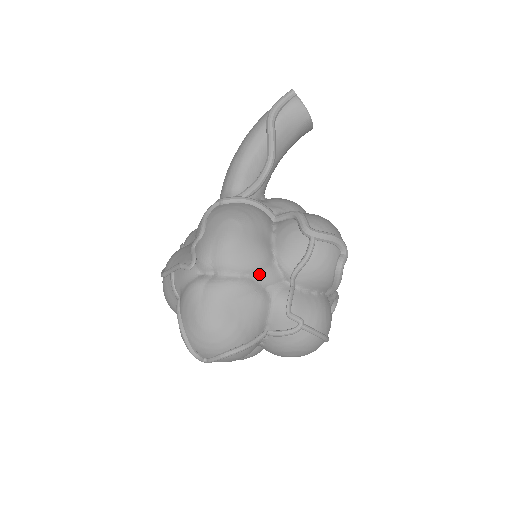
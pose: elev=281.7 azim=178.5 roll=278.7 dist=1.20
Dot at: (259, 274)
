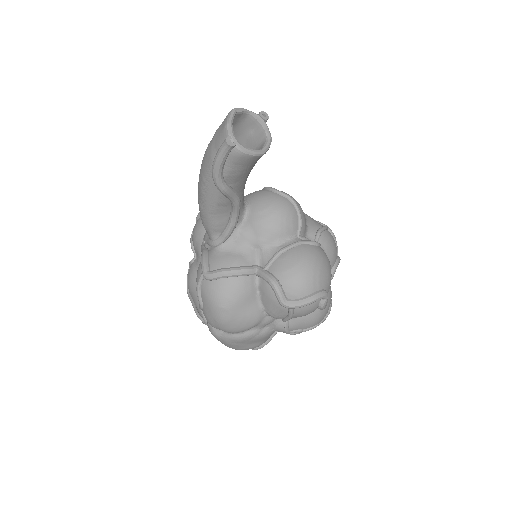
Dot at: (256, 326)
